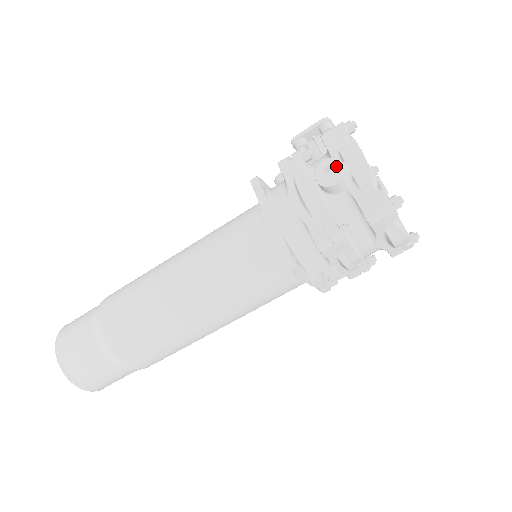
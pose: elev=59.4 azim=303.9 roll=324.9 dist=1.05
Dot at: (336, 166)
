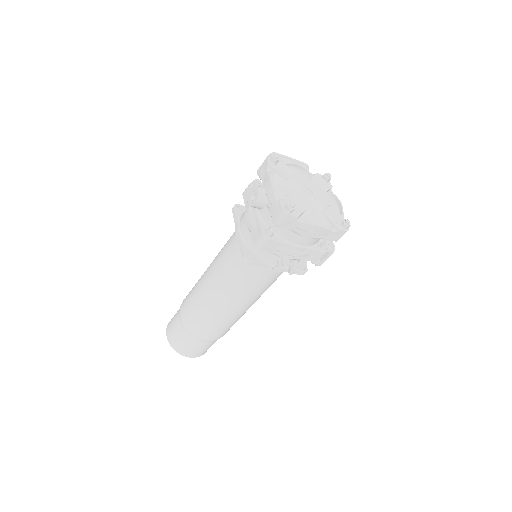
Dot at: (255, 191)
